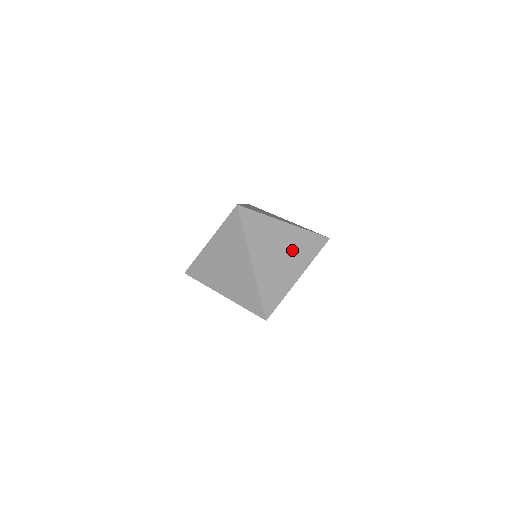
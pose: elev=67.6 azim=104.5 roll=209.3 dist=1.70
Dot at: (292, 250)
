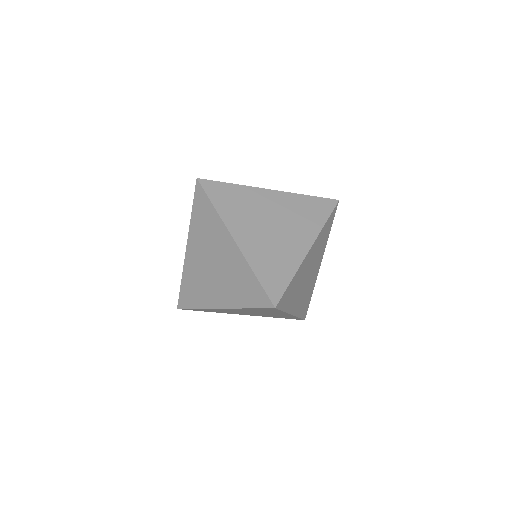
Dot at: (288, 218)
